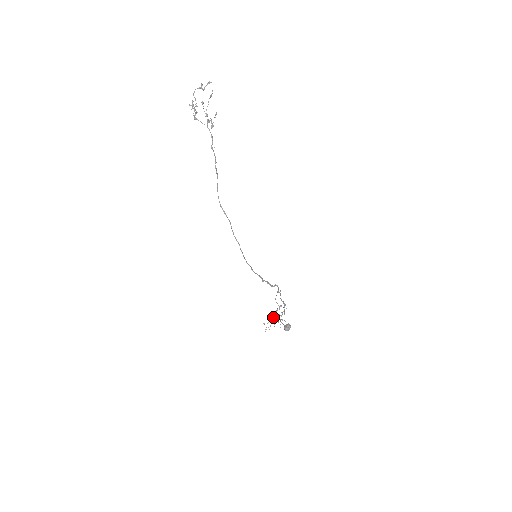
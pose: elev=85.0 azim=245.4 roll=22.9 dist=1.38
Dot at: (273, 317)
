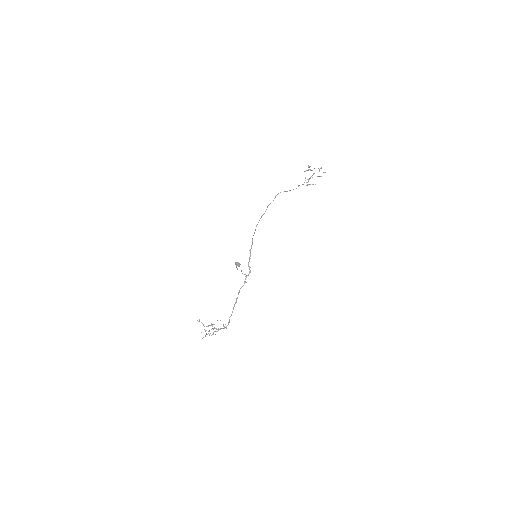
Dot at: occluded
